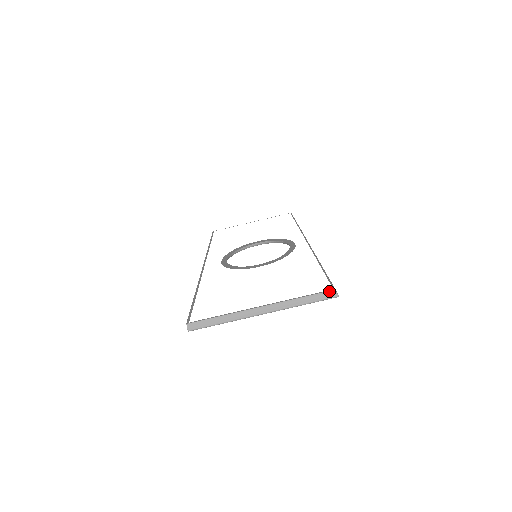
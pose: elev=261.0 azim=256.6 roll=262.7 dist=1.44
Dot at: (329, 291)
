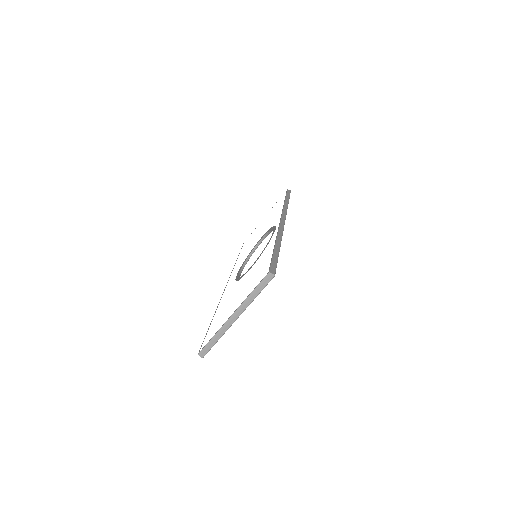
Dot at: (266, 276)
